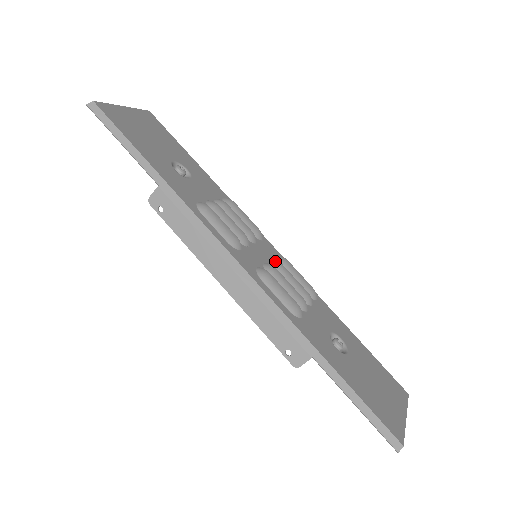
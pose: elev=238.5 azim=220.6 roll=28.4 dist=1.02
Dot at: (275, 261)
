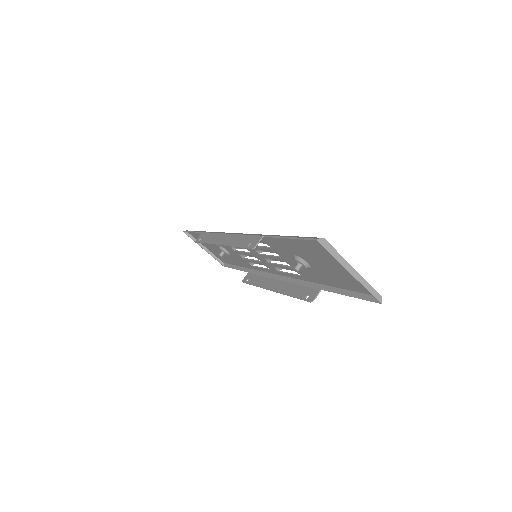
Dot at: (270, 259)
